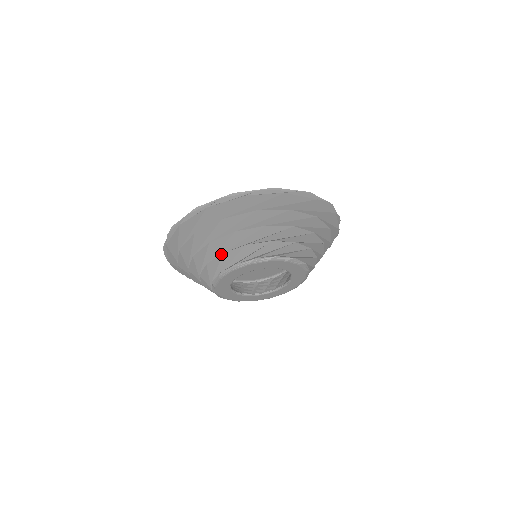
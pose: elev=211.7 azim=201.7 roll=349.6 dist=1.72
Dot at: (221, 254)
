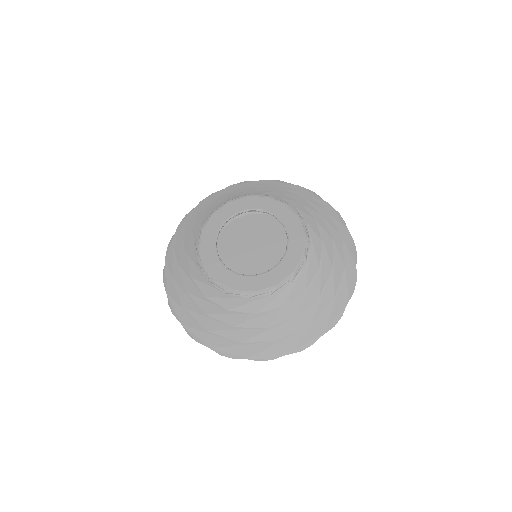
Dot at: (274, 191)
